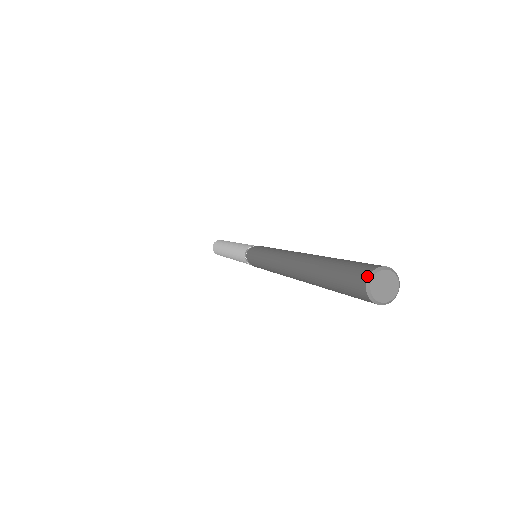
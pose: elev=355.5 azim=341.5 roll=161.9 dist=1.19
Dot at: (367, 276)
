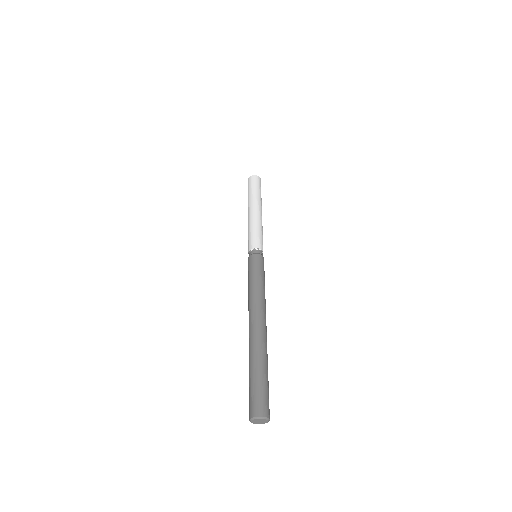
Dot at: (250, 417)
